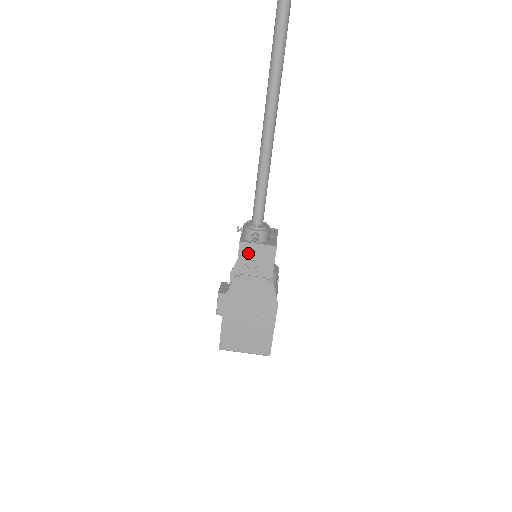
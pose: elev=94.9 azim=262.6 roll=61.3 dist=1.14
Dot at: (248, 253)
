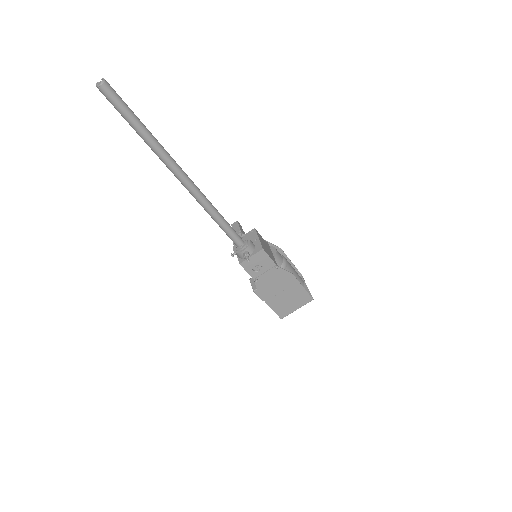
Dot at: (250, 265)
